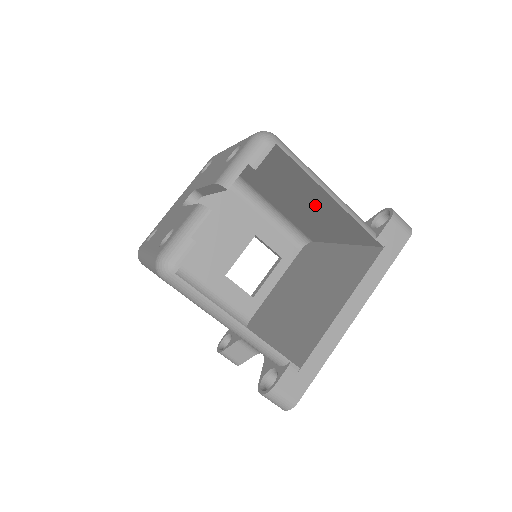
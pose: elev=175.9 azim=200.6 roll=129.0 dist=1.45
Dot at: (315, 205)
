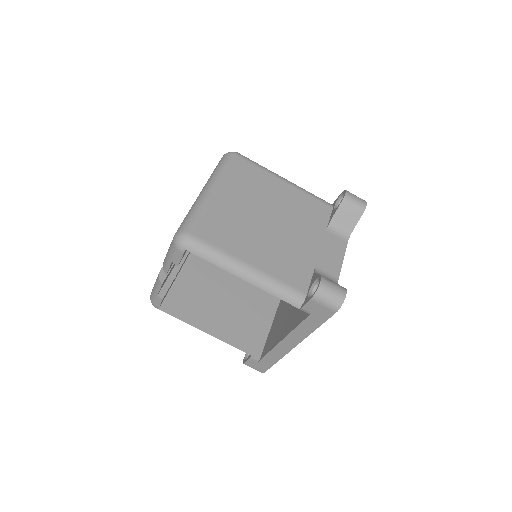
Dot at: occluded
